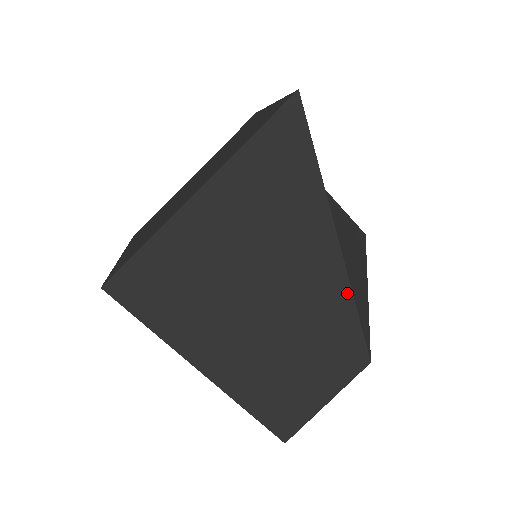
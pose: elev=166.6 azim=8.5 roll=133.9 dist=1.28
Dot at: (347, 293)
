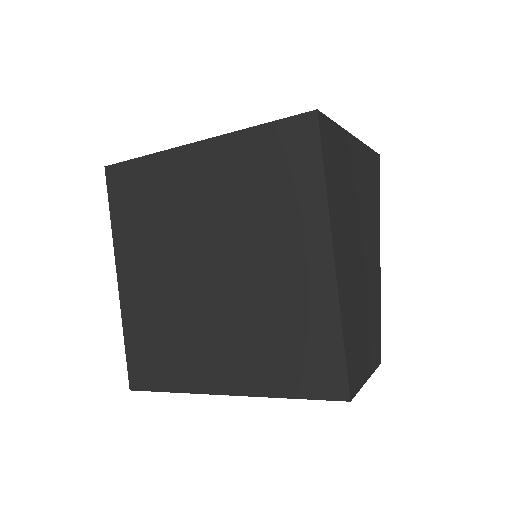
Dot at: (379, 290)
